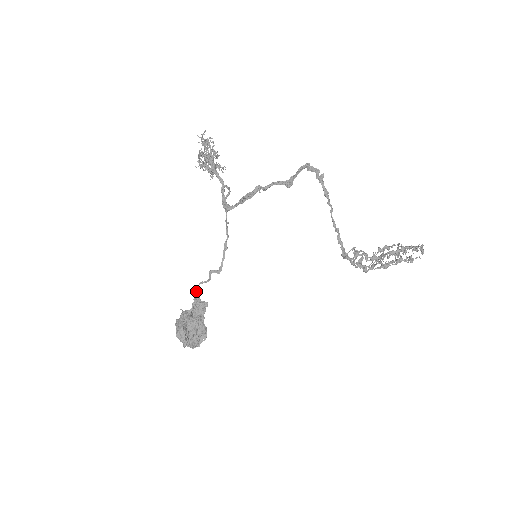
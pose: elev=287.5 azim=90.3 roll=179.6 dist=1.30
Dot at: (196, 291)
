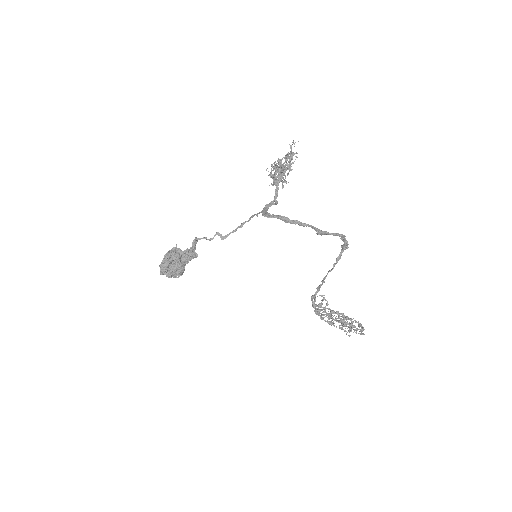
Dot at: (196, 242)
